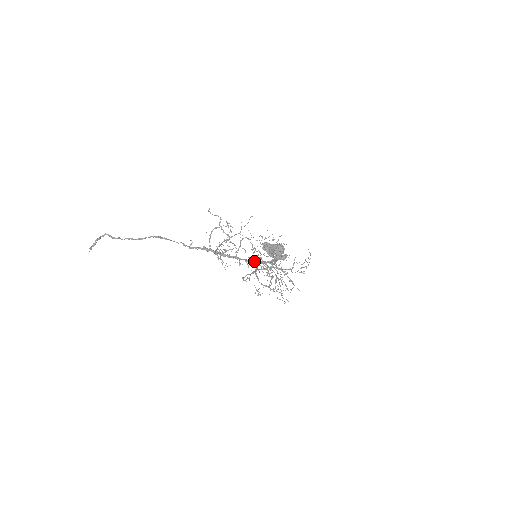
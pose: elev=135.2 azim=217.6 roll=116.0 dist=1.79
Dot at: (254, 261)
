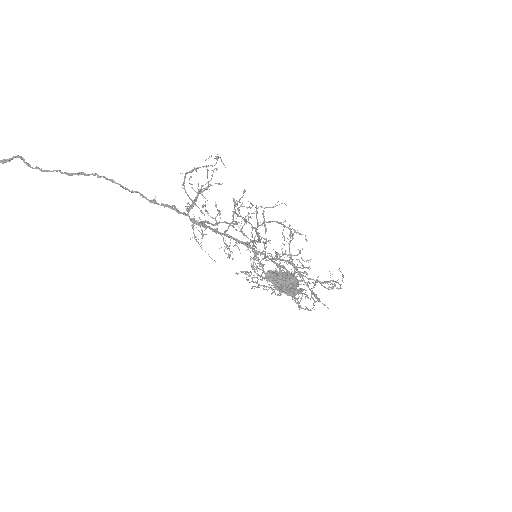
Dot at: (253, 248)
